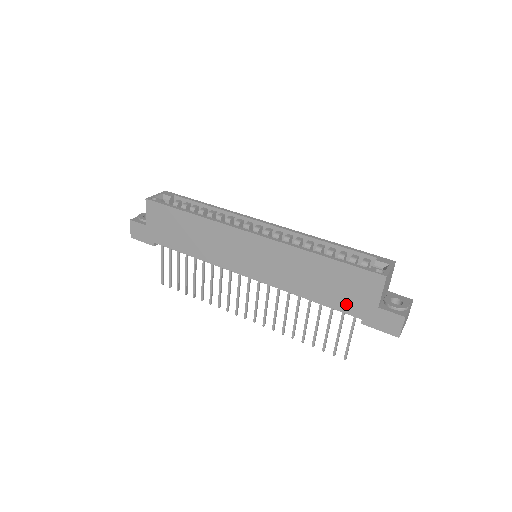
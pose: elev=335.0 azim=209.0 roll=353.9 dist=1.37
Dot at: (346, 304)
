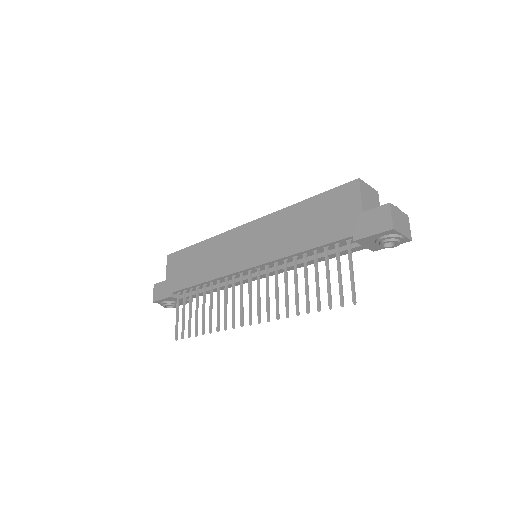
Dot at: (334, 231)
